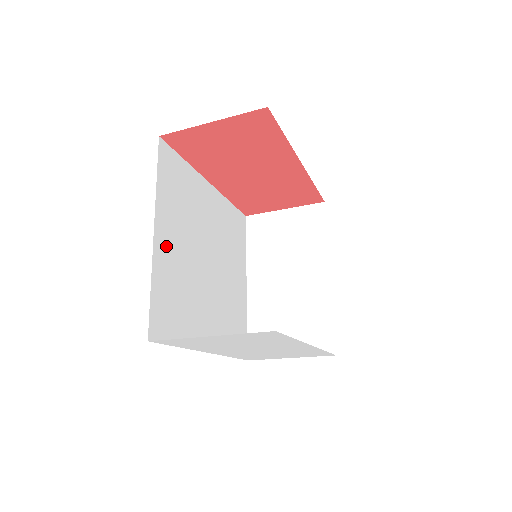
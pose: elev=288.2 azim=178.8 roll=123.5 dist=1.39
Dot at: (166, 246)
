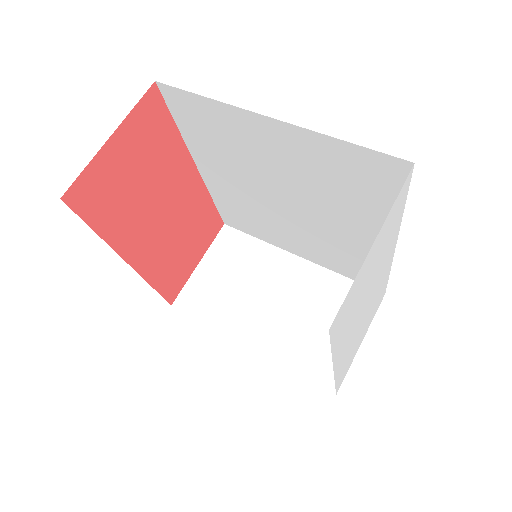
Dot at: occluded
